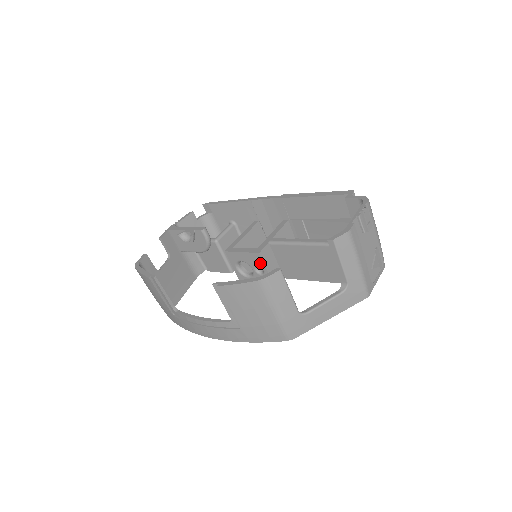
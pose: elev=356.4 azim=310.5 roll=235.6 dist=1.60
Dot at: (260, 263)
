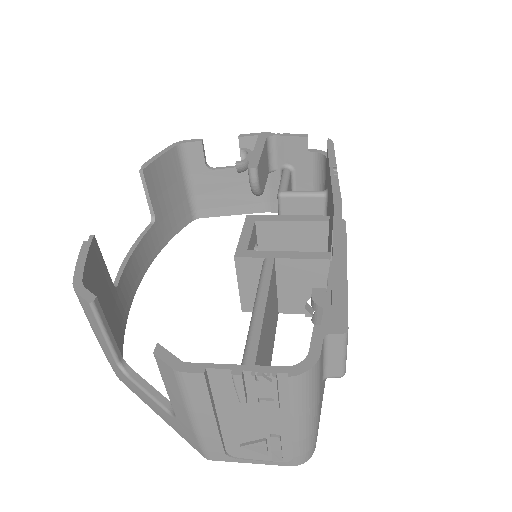
Dot at: occluded
